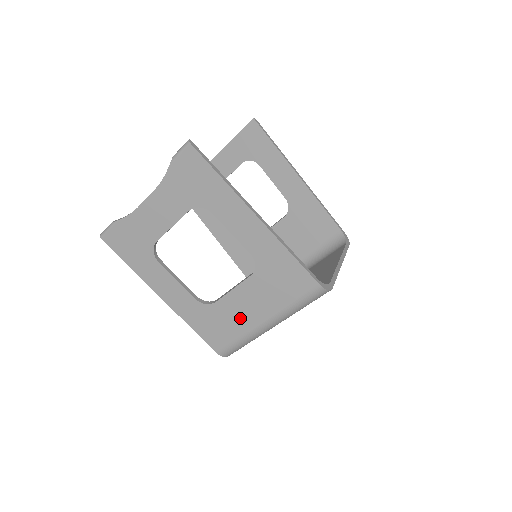
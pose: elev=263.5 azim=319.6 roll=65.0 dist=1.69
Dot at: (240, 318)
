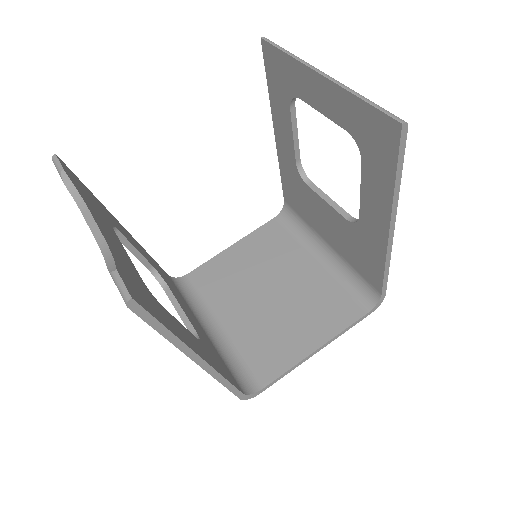
Dot at: occluded
